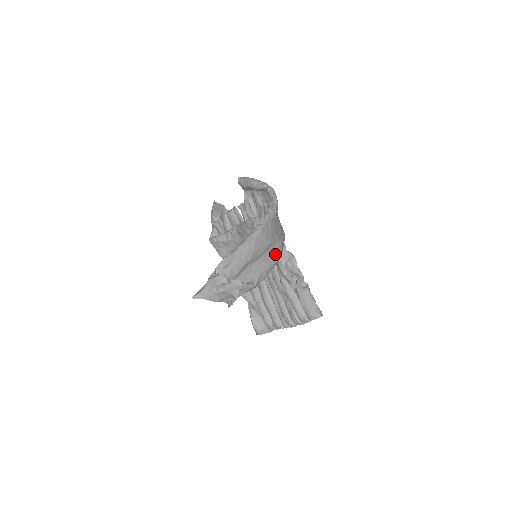
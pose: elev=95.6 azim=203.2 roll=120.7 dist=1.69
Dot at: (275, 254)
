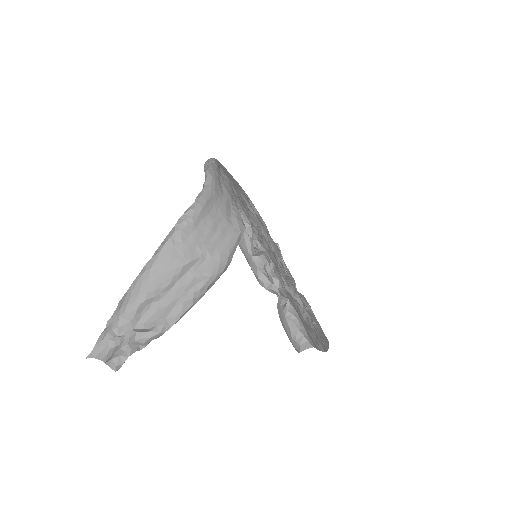
Dot at: (200, 276)
